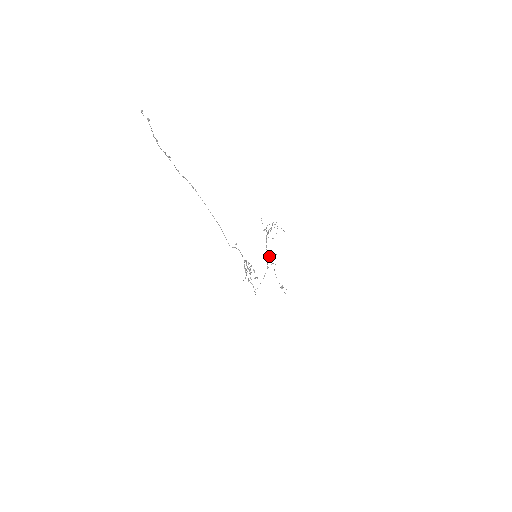
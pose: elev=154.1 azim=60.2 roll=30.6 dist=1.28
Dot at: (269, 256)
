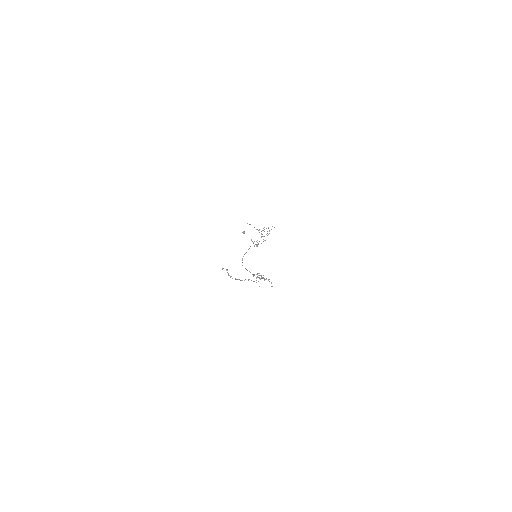
Dot at: occluded
